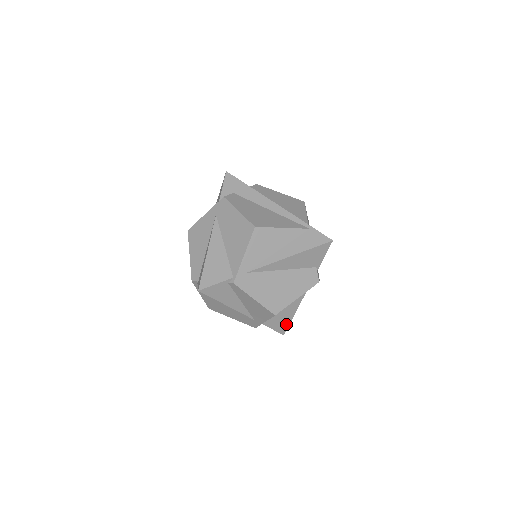
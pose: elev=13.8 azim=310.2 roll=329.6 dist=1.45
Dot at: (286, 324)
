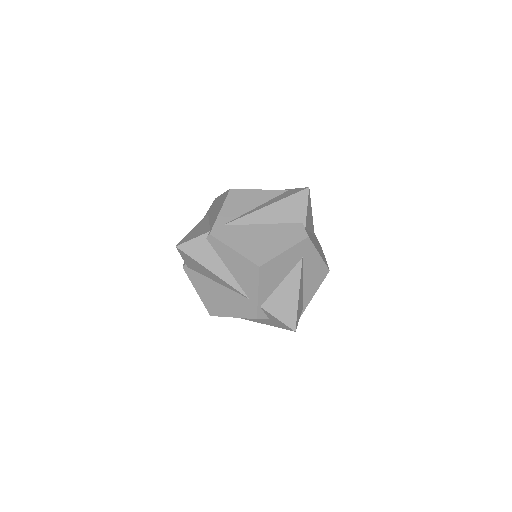
Dot at: (293, 312)
